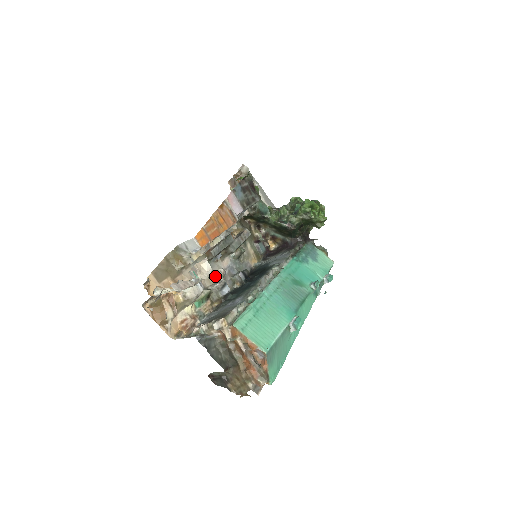
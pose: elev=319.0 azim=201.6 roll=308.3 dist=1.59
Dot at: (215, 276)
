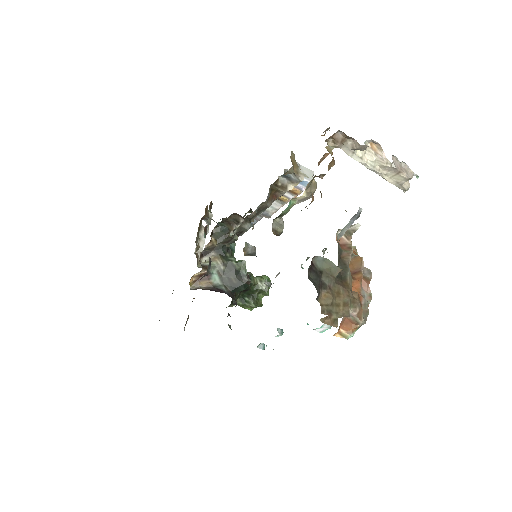
Dot at: occluded
